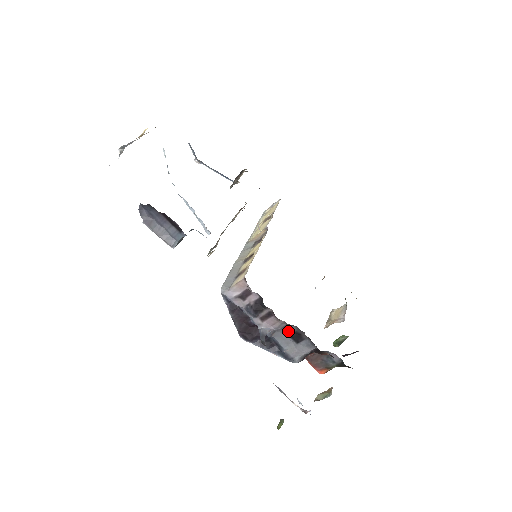
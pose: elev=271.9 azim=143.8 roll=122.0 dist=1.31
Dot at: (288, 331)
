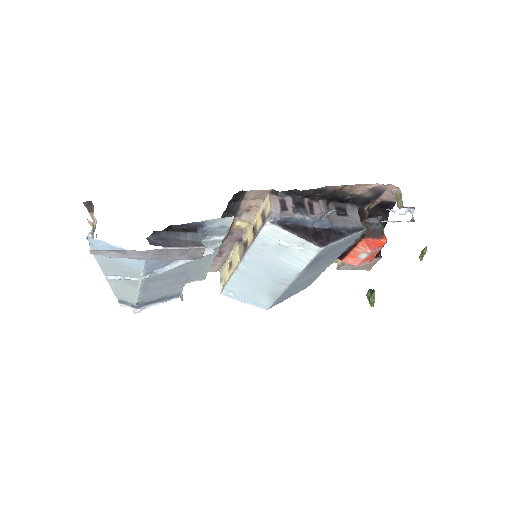
Dot at: (333, 212)
